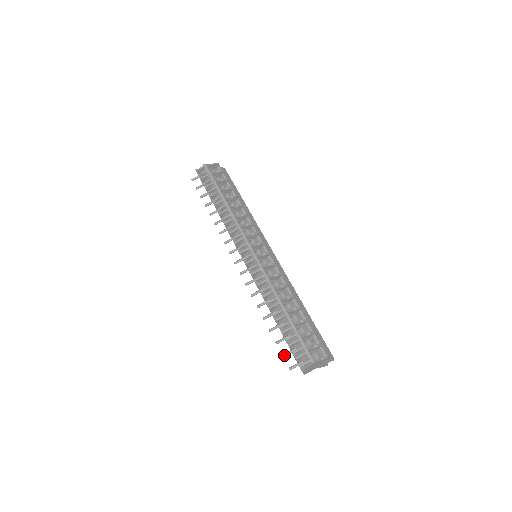
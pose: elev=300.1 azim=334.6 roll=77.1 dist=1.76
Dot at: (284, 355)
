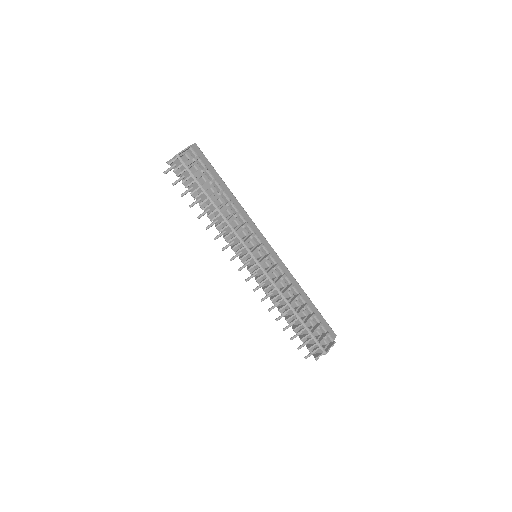
Dot at: occluded
